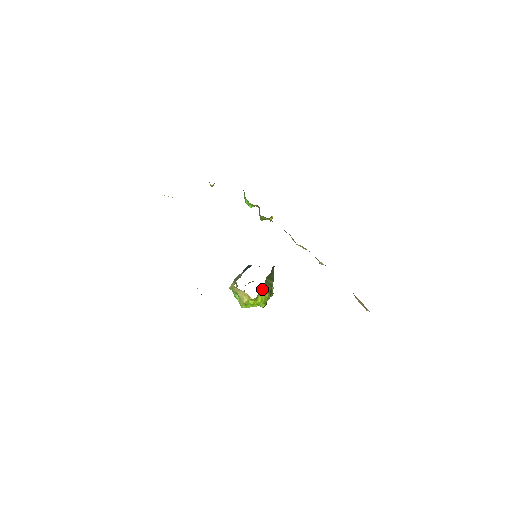
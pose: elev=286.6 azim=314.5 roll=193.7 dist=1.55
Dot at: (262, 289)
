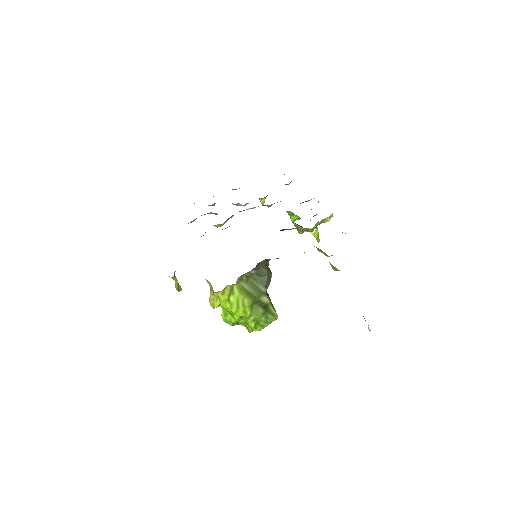
Dot at: (236, 287)
